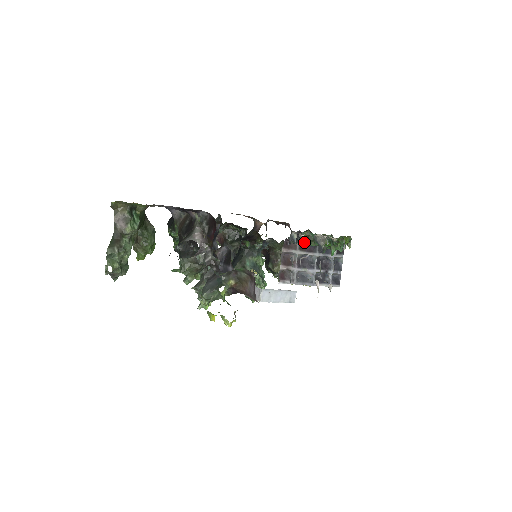
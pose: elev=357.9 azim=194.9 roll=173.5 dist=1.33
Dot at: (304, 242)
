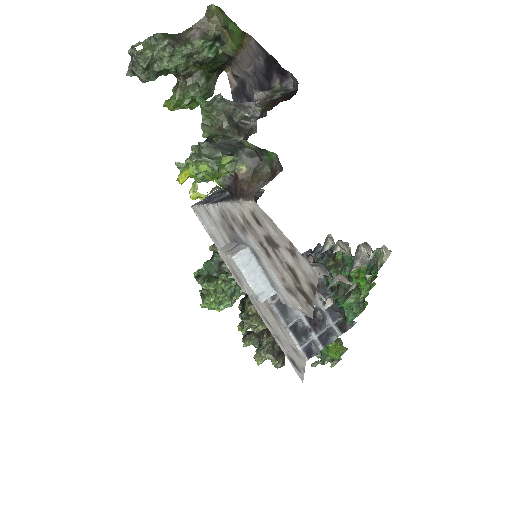
Dot at: (328, 265)
